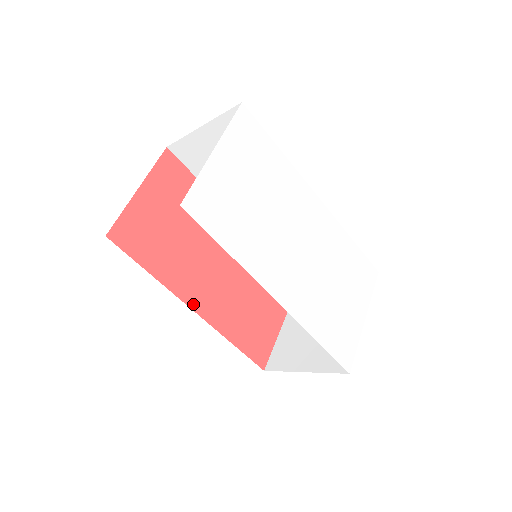
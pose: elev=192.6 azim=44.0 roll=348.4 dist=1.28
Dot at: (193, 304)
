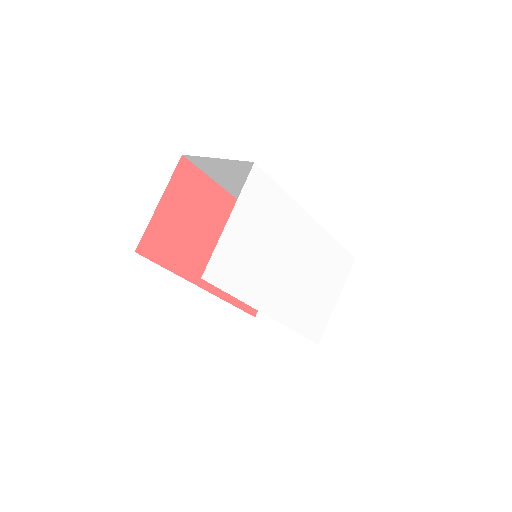
Dot at: (203, 284)
